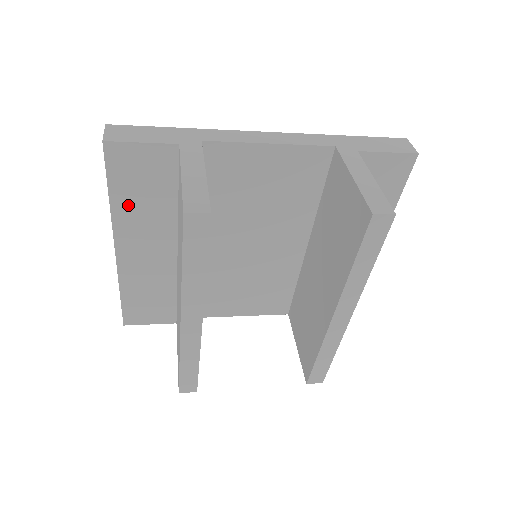
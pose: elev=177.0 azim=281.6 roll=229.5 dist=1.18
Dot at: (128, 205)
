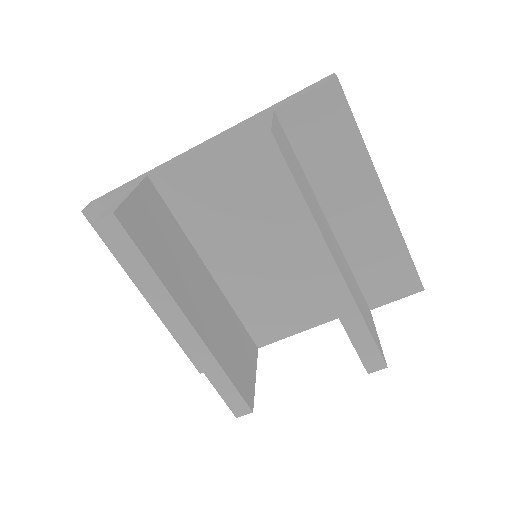
Dot at: occluded
